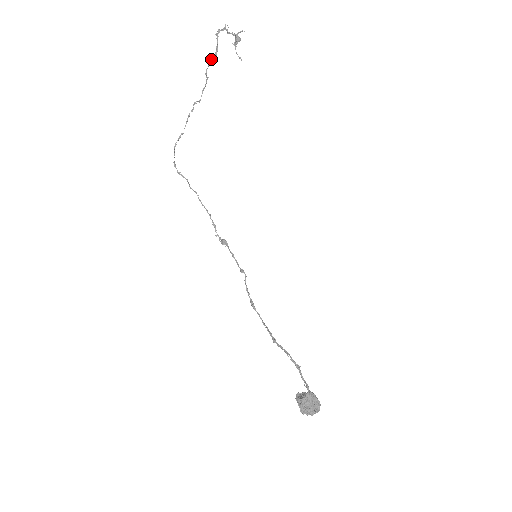
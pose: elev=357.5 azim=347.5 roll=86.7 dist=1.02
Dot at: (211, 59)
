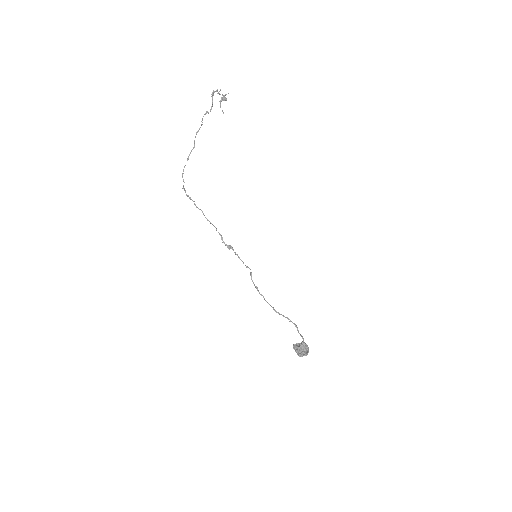
Dot at: (206, 111)
